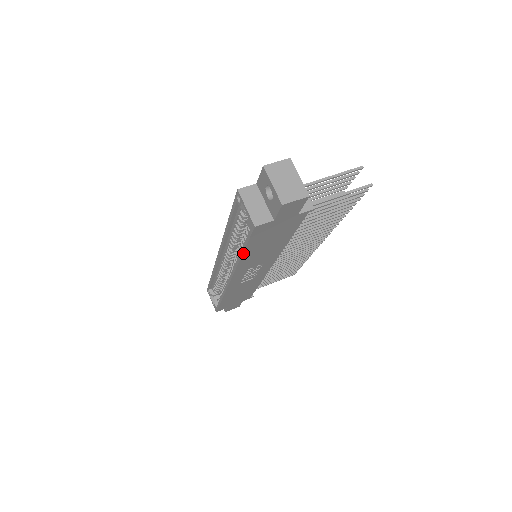
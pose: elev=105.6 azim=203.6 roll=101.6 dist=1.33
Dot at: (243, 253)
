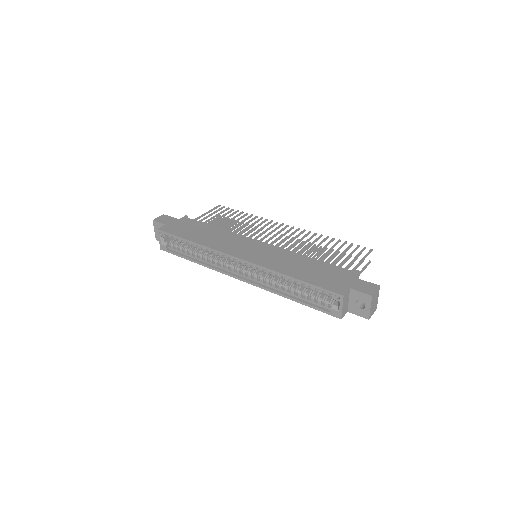
Dot at: (297, 302)
